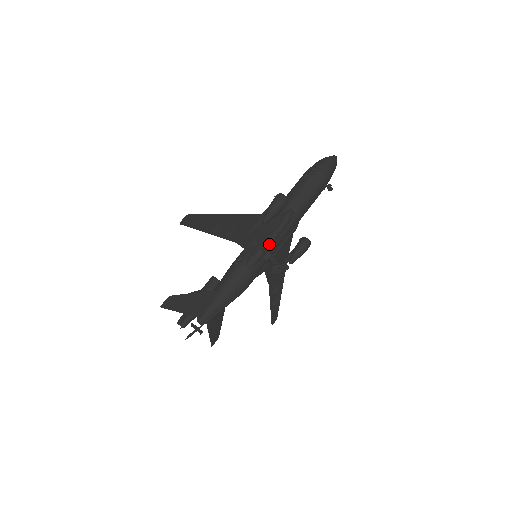
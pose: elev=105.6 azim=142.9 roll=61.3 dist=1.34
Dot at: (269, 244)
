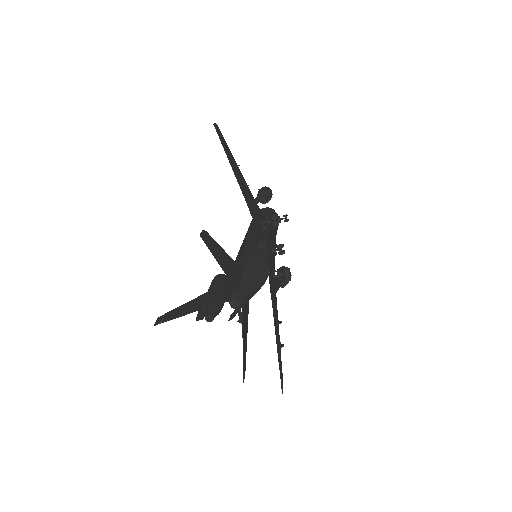
Dot at: (276, 221)
